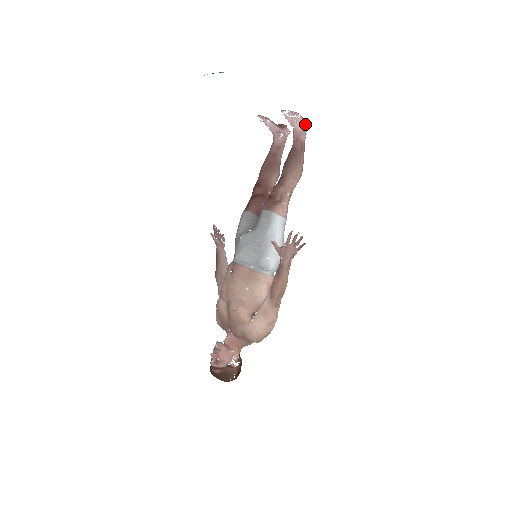
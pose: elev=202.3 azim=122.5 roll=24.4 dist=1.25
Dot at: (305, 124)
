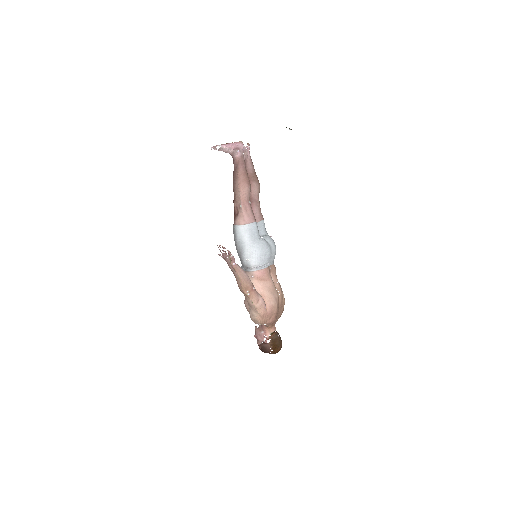
Dot at: (234, 145)
